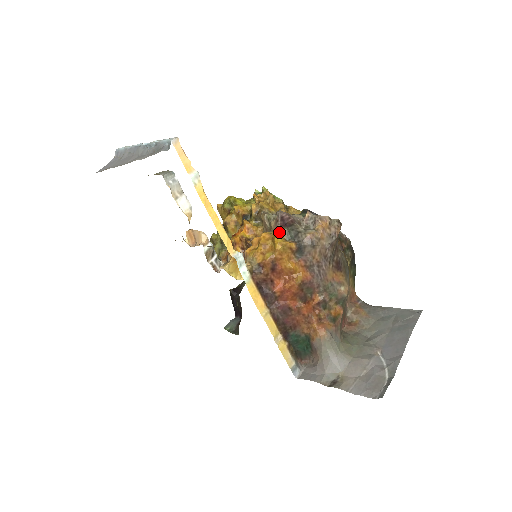
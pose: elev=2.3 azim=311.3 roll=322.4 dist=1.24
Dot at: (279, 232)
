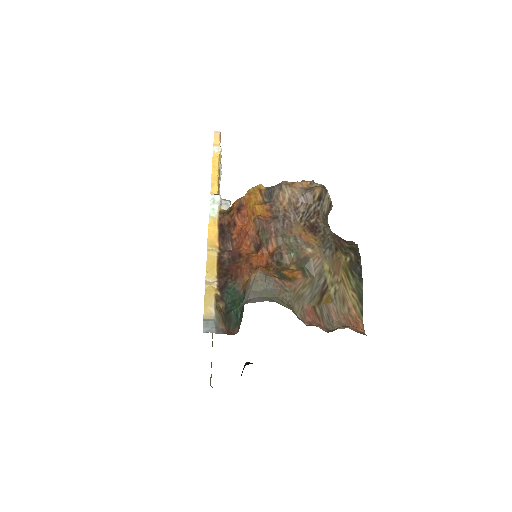
Dot at: occluded
